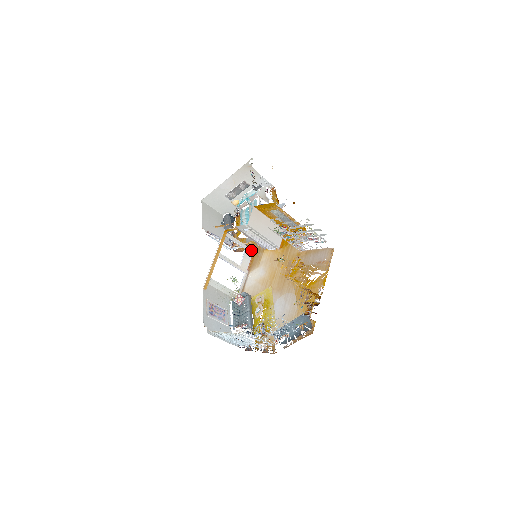
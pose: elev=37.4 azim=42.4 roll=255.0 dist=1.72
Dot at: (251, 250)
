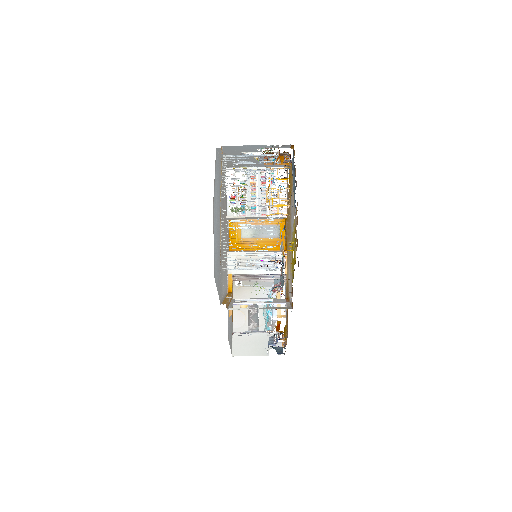
Dot at: occluded
